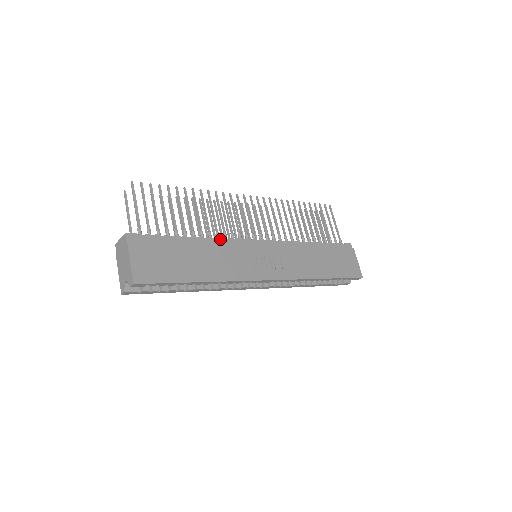
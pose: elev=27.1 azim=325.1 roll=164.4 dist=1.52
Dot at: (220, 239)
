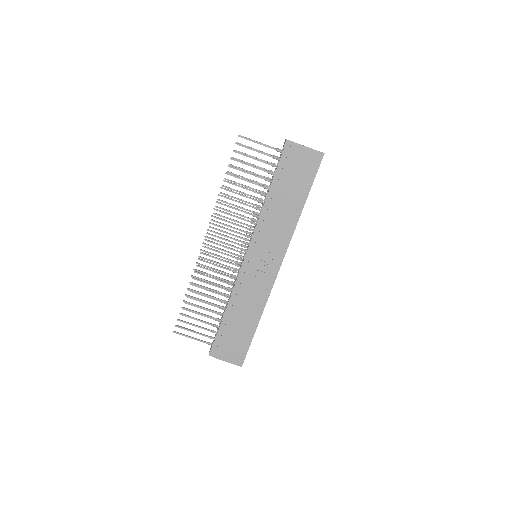
Dot at: (233, 291)
